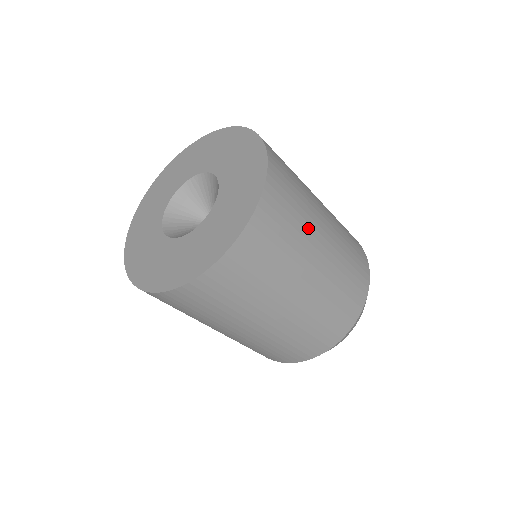
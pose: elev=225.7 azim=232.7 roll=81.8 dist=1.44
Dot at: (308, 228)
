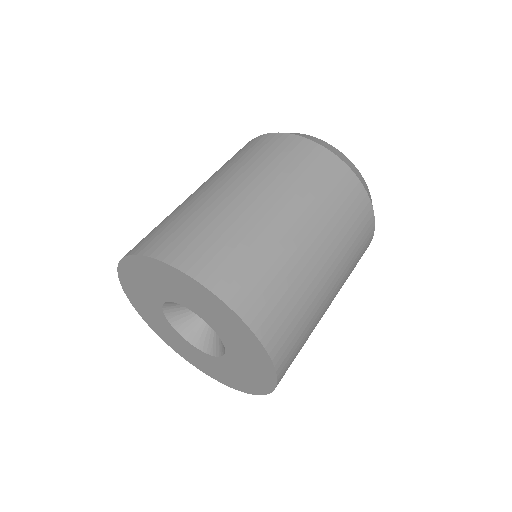
Dot at: (314, 304)
